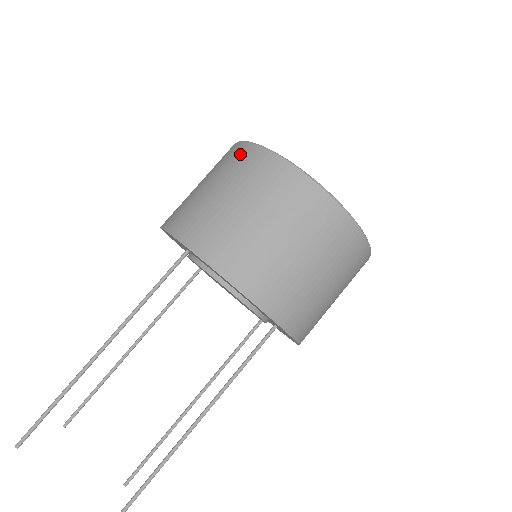
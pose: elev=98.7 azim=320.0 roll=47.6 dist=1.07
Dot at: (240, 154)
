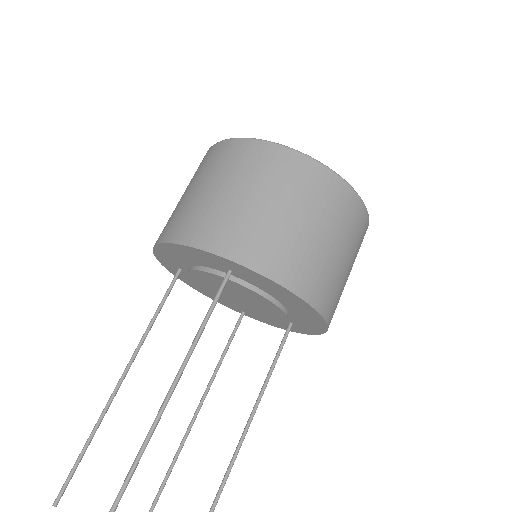
Dot at: (279, 160)
